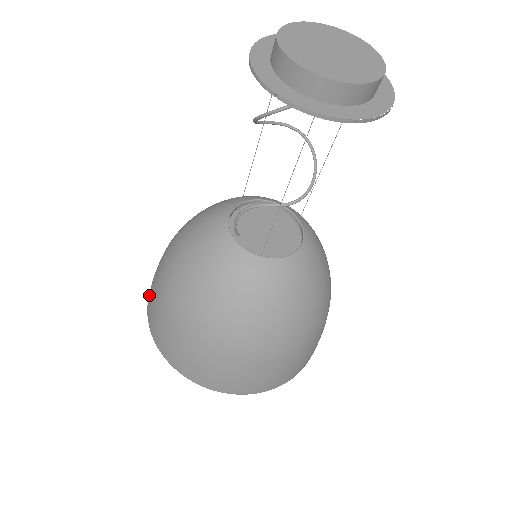
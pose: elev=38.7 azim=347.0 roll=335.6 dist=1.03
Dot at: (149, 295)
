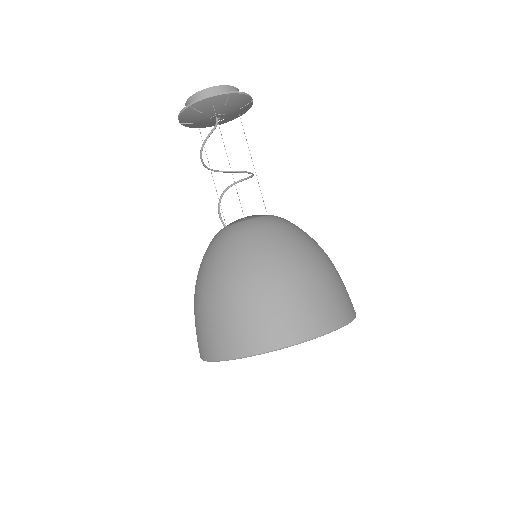
Dot at: occluded
